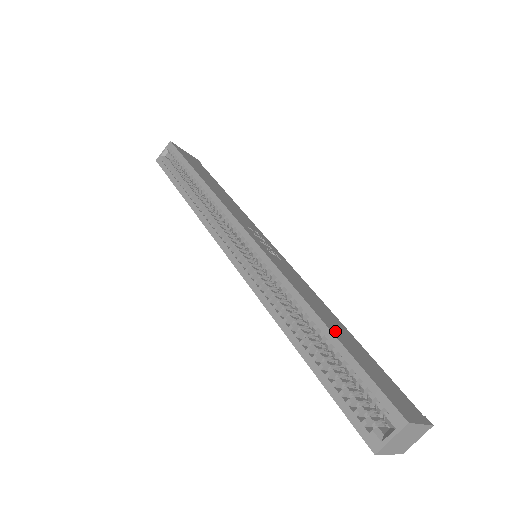
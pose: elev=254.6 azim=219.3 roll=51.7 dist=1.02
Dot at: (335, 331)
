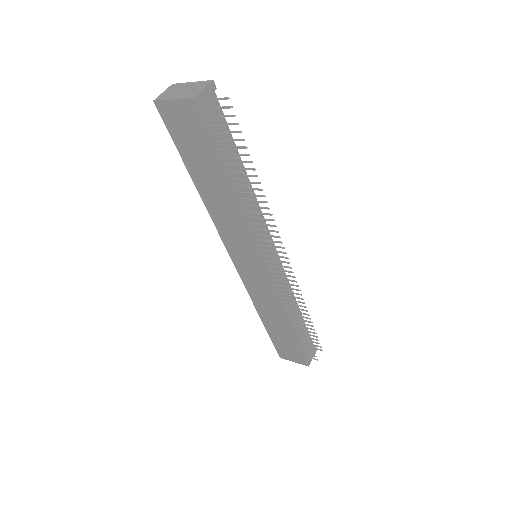
Dot at: occluded
